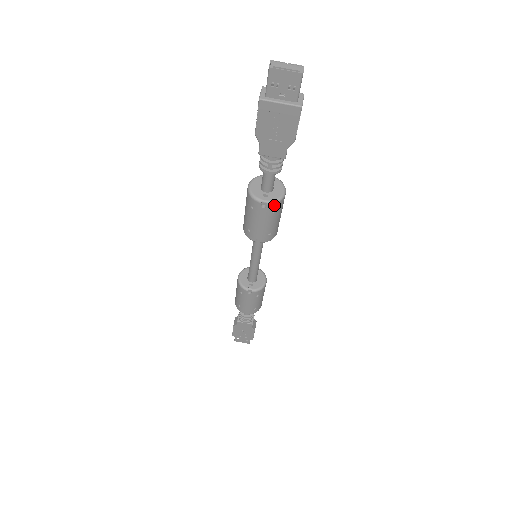
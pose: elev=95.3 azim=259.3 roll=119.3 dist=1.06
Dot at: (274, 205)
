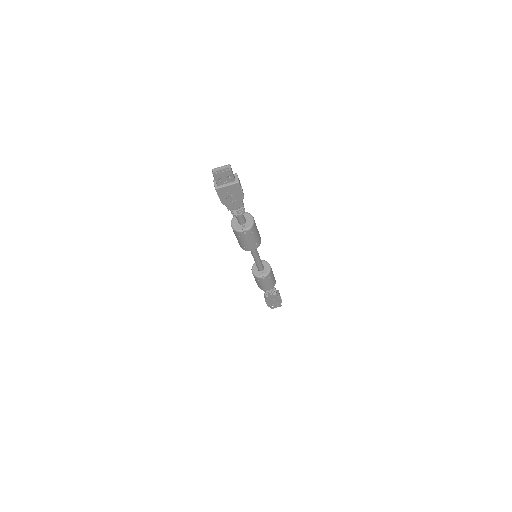
Dot at: (251, 229)
